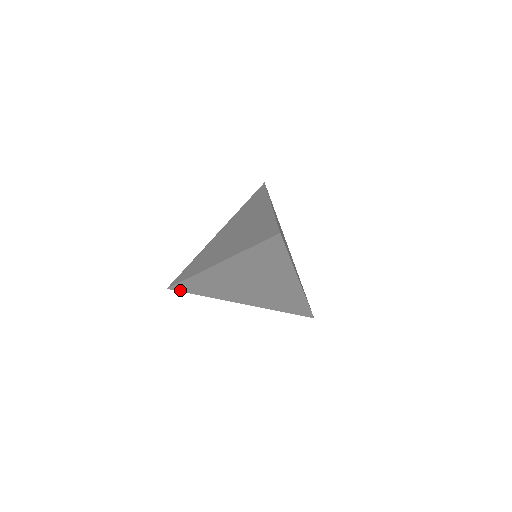
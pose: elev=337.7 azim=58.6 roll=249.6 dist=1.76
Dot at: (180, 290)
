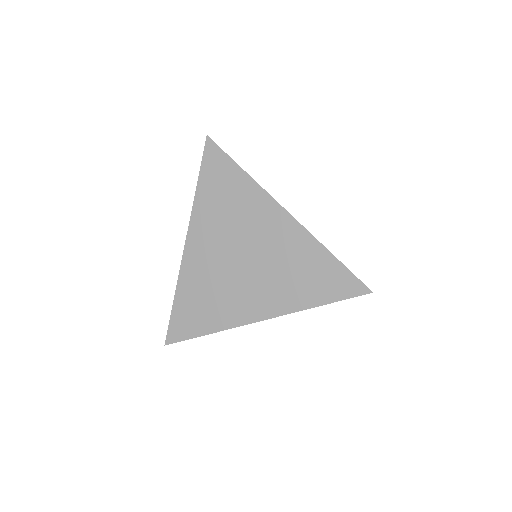
Dot at: occluded
